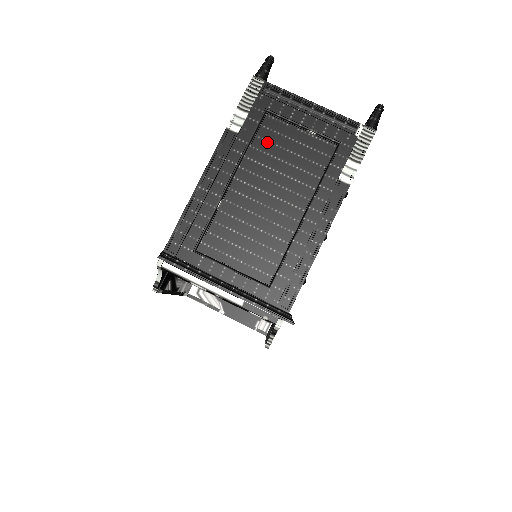
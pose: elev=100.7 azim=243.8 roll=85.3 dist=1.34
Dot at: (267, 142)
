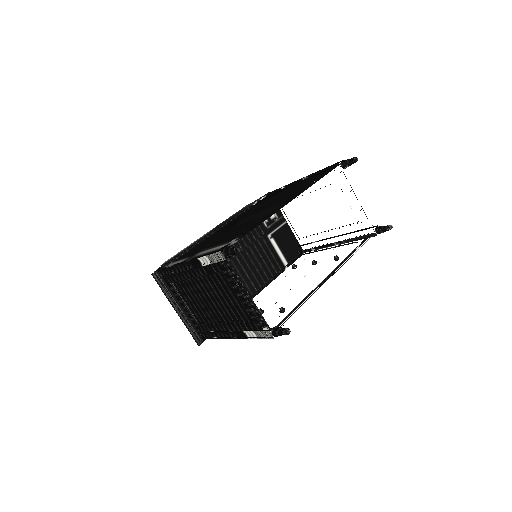
Dot at: (218, 282)
